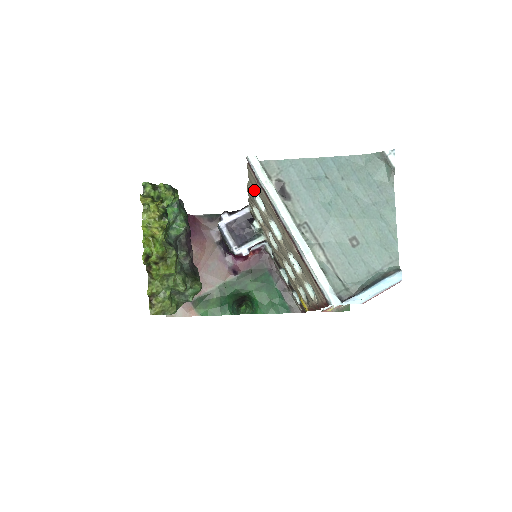
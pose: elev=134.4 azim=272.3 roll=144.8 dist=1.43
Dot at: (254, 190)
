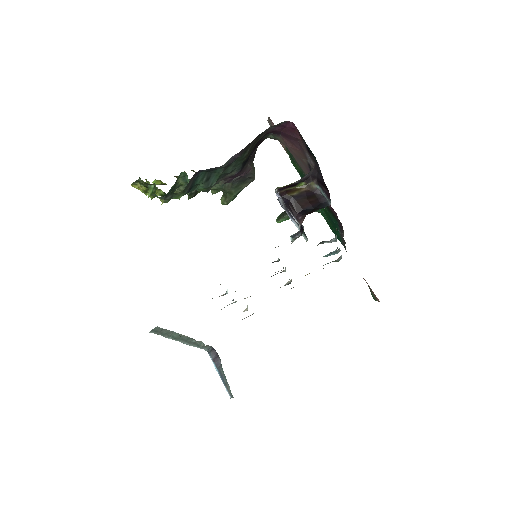
Dot at: occluded
